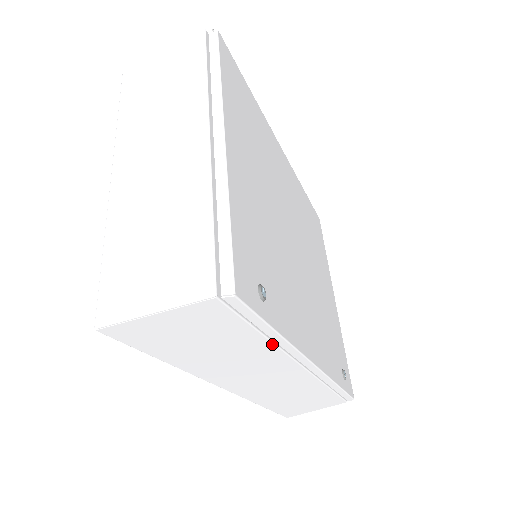
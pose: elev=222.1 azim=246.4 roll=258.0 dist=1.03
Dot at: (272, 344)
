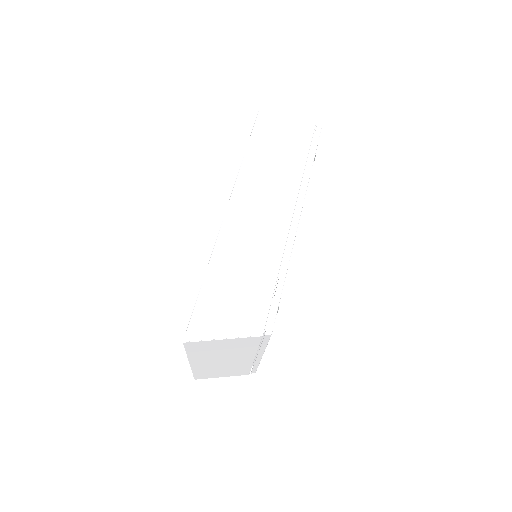
Dot at: (302, 172)
